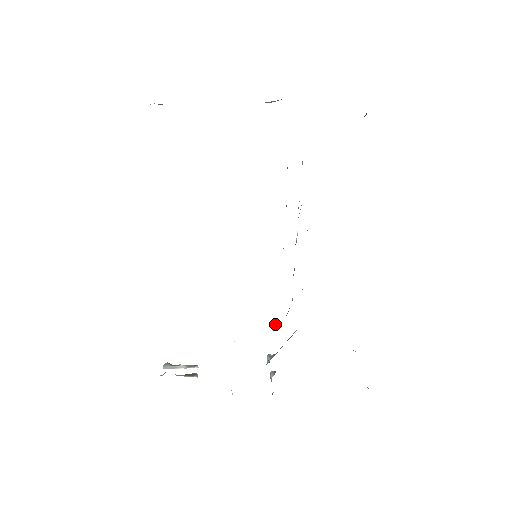
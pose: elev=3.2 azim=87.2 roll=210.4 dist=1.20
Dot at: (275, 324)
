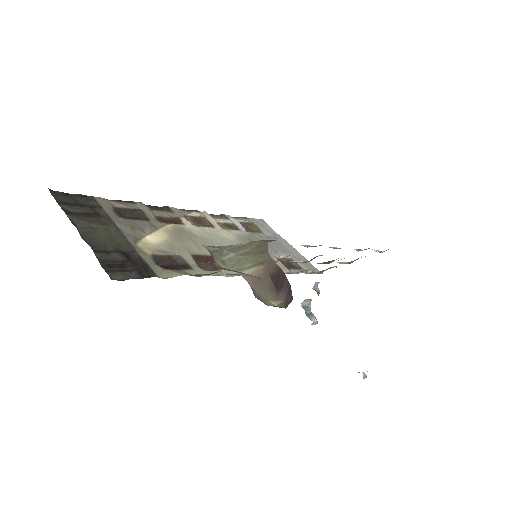
Dot at: (325, 270)
